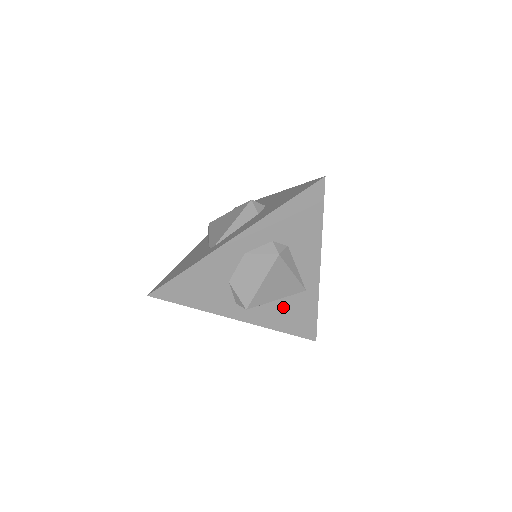
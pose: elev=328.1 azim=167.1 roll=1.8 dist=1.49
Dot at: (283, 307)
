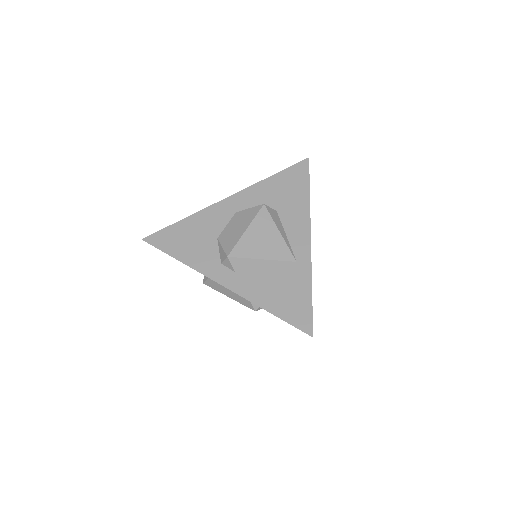
Dot at: (271, 278)
